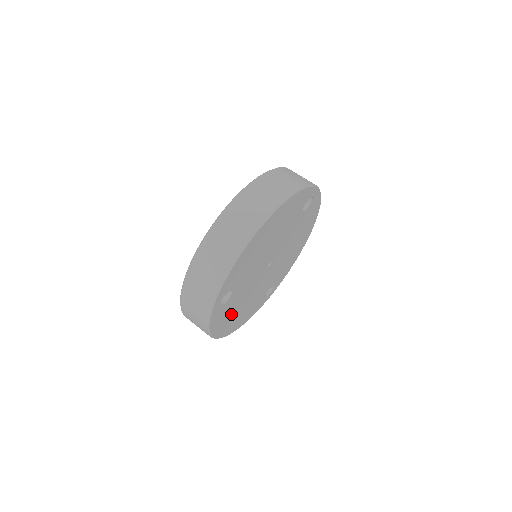
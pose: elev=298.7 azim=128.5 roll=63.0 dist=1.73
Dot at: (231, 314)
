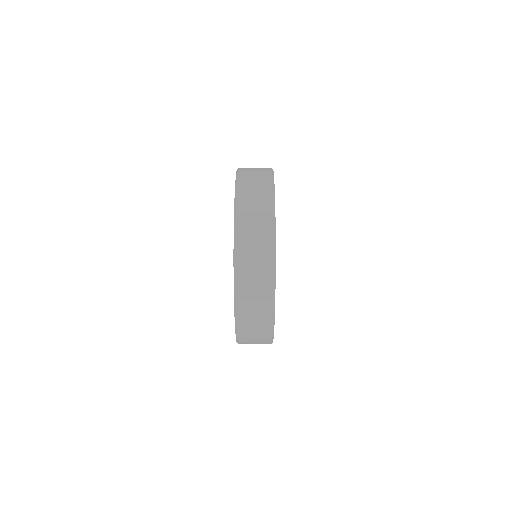
Dot at: occluded
